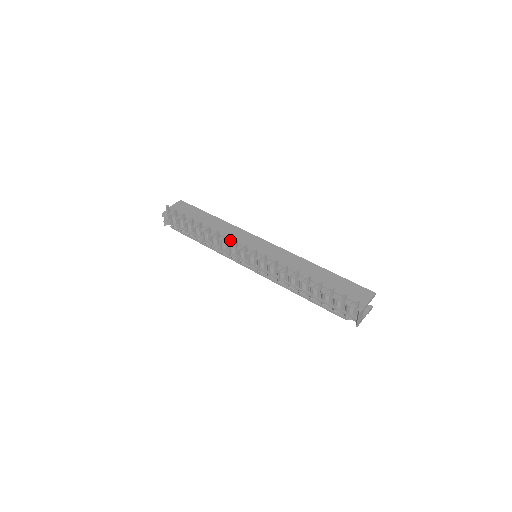
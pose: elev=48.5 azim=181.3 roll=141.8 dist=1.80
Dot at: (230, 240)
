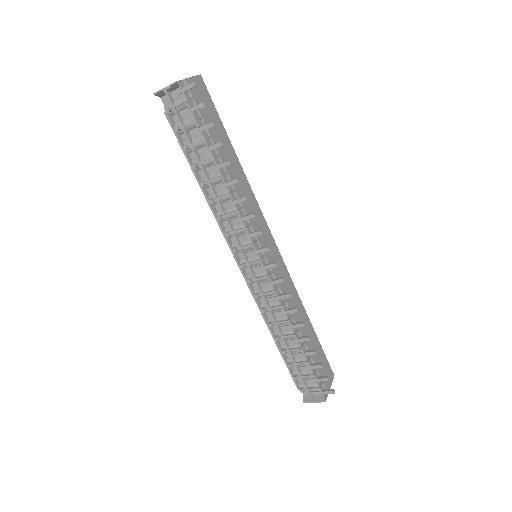
Dot at: occluded
